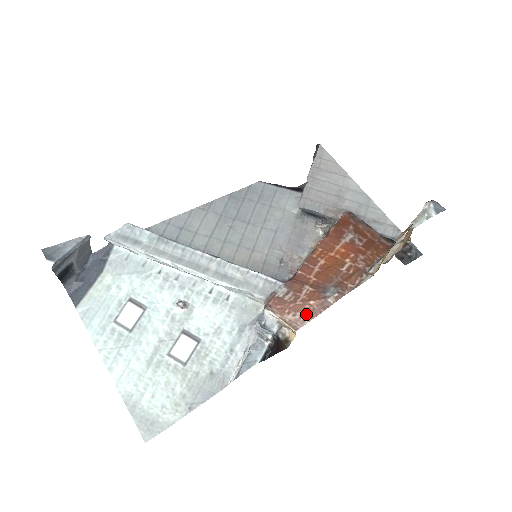
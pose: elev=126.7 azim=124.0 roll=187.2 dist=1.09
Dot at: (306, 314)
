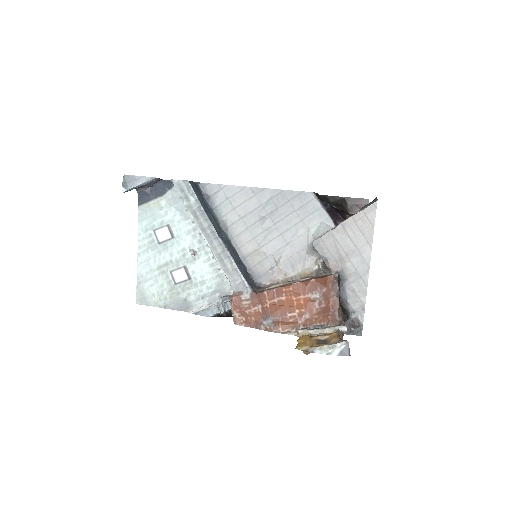
Dot at: (245, 321)
